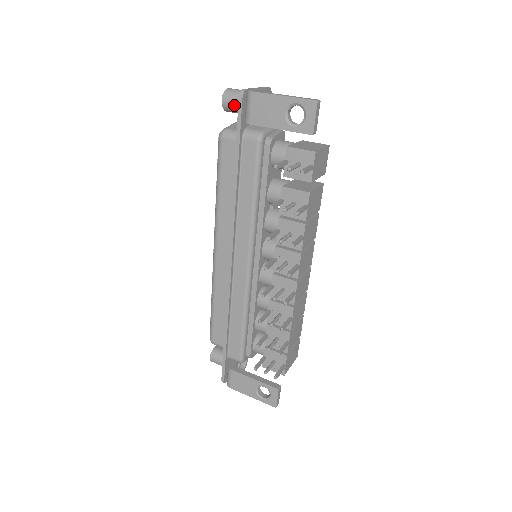
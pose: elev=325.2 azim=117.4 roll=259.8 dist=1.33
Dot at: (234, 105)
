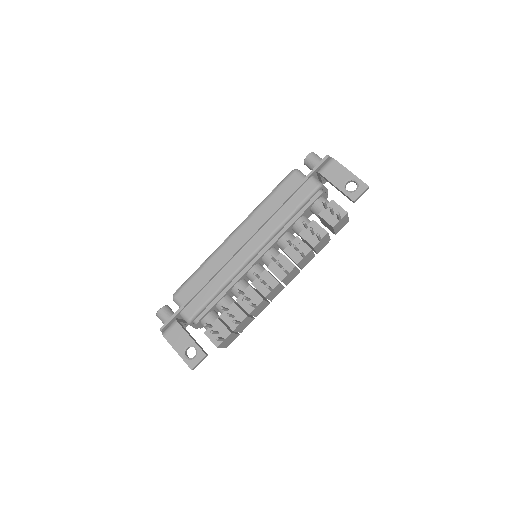
Dot at: (313, 162)
